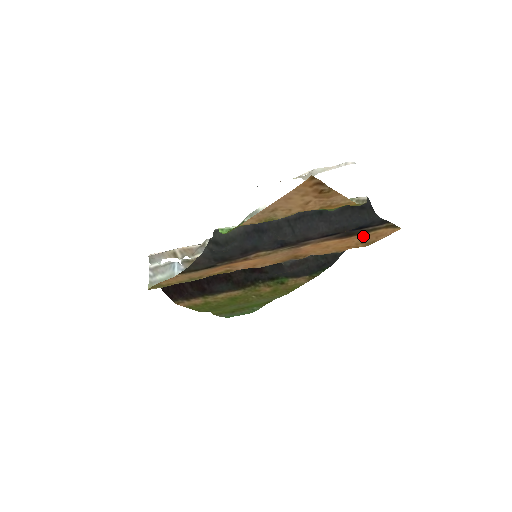
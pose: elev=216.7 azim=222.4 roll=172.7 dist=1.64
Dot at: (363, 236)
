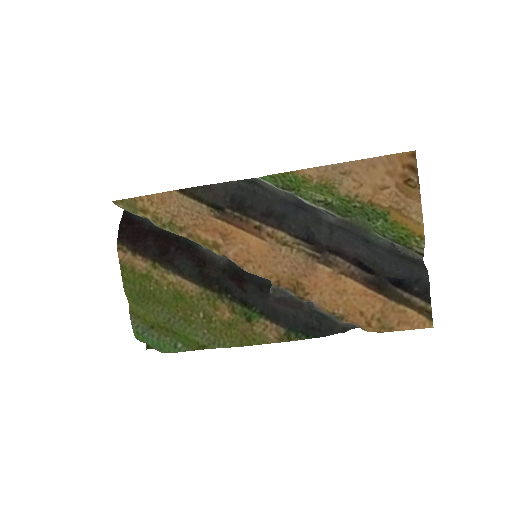
Dot at: (389, 306)
